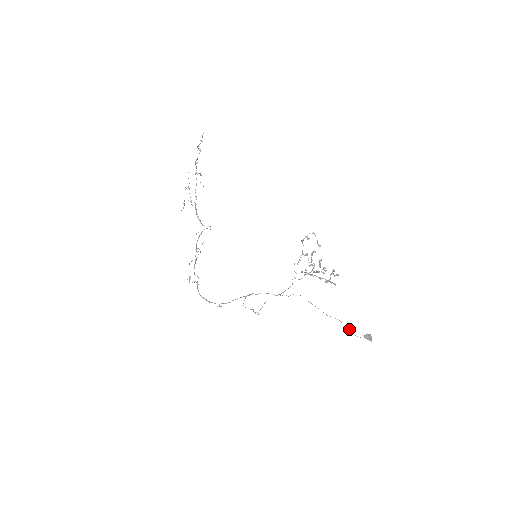
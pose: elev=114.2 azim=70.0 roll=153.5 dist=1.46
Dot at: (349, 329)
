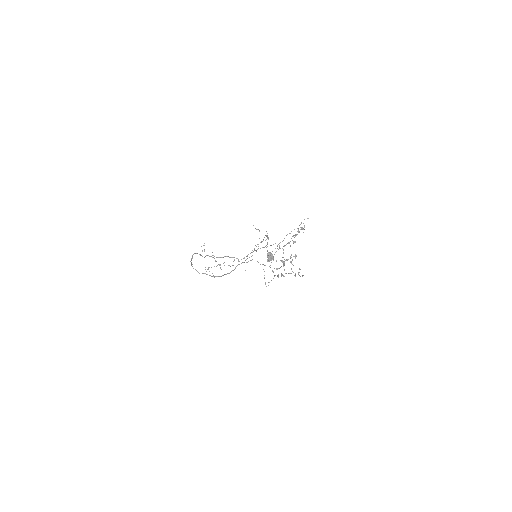
Dot at: occluded
